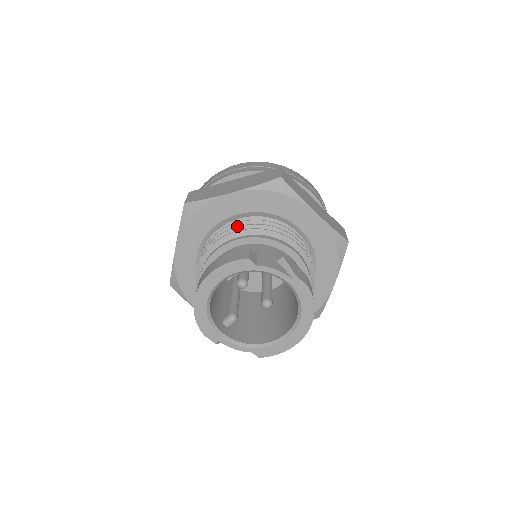
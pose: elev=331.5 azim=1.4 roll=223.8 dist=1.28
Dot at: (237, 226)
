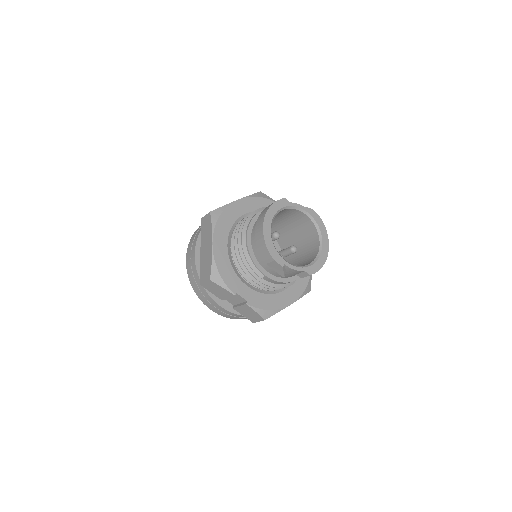
Dot at: occluded
